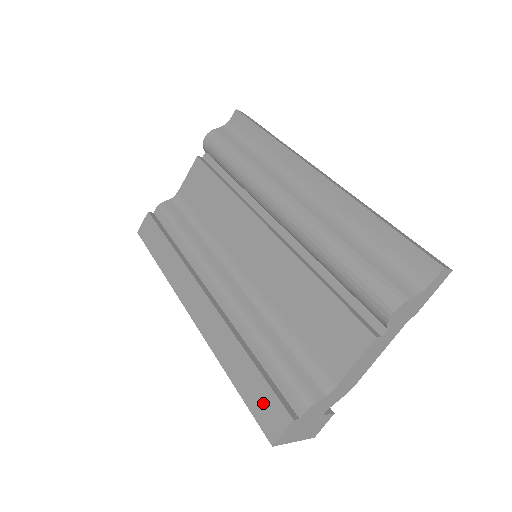
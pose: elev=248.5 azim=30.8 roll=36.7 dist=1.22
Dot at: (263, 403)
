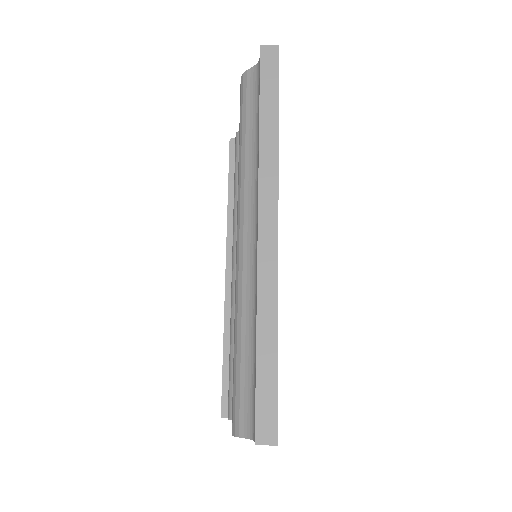
Dot at: occluded
